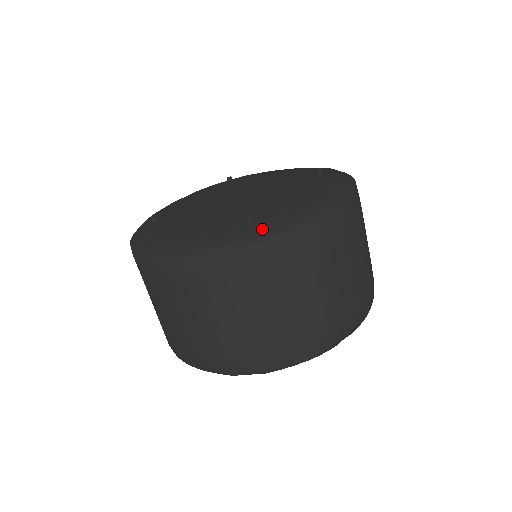
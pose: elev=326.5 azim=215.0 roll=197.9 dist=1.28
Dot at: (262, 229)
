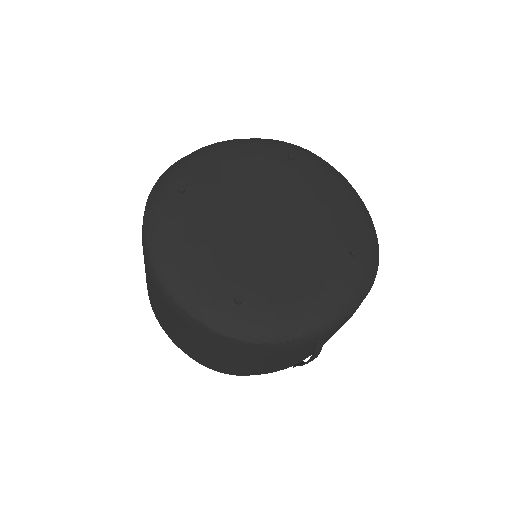
Dot at: (238, 324)
